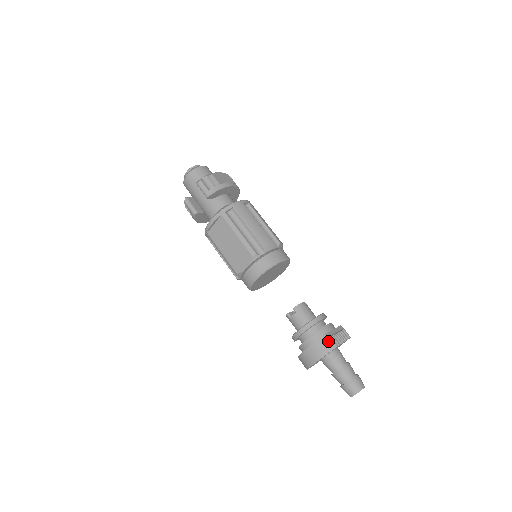
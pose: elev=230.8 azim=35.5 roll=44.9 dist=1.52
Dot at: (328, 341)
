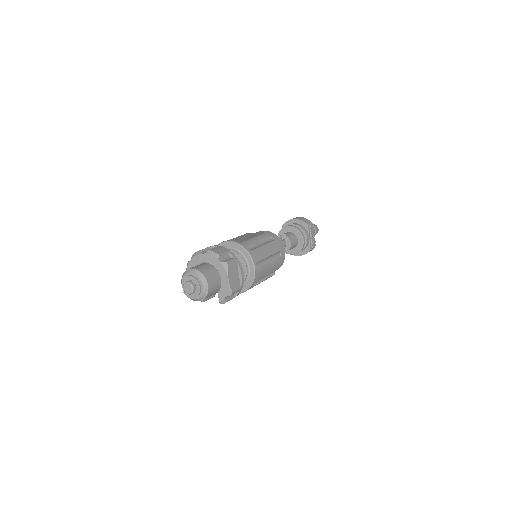
Dot at: (312, 249)
